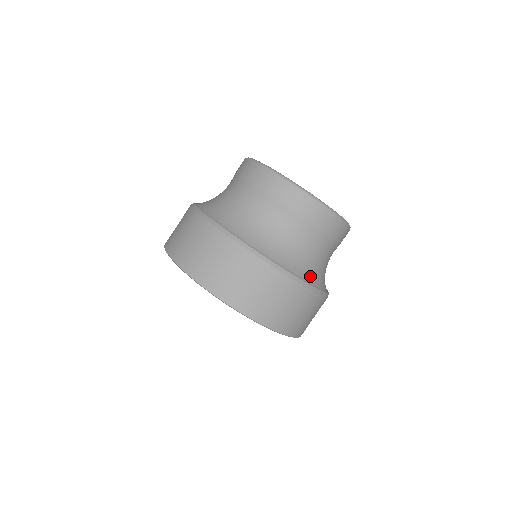
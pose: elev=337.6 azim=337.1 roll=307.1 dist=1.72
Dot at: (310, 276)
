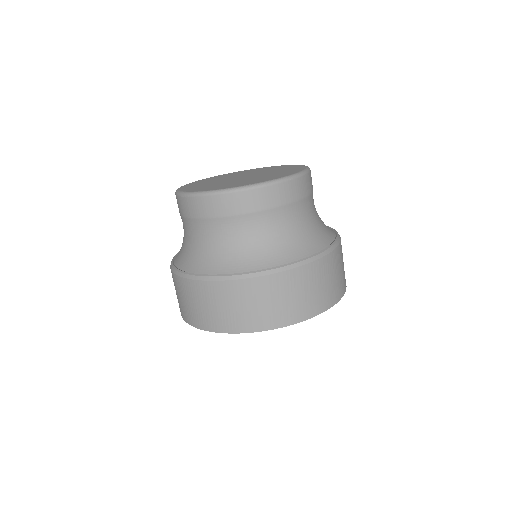
Dot at: (304, 249)
